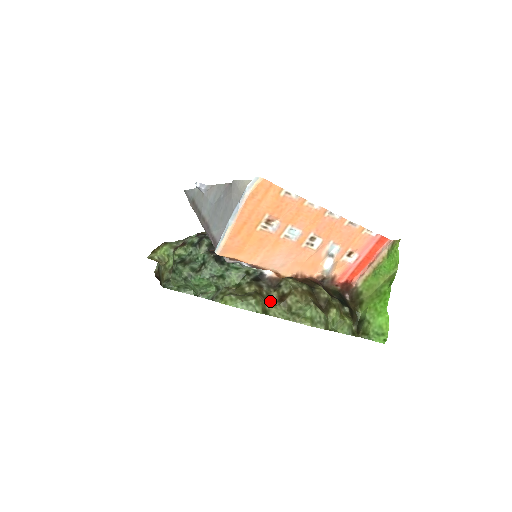
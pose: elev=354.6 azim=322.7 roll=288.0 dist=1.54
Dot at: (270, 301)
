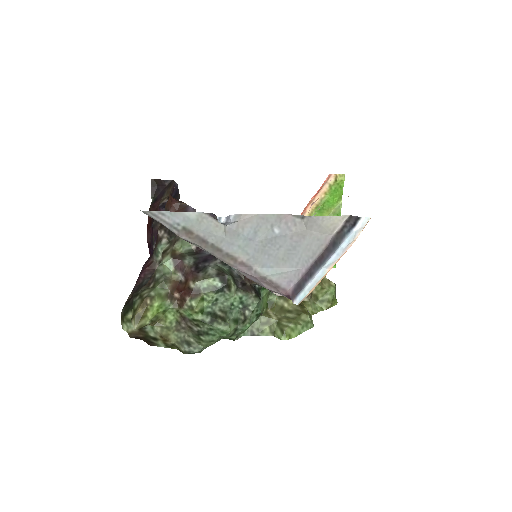
Dot at: occluded
